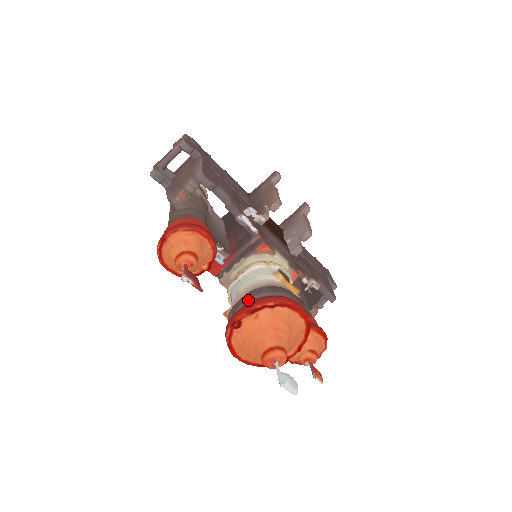
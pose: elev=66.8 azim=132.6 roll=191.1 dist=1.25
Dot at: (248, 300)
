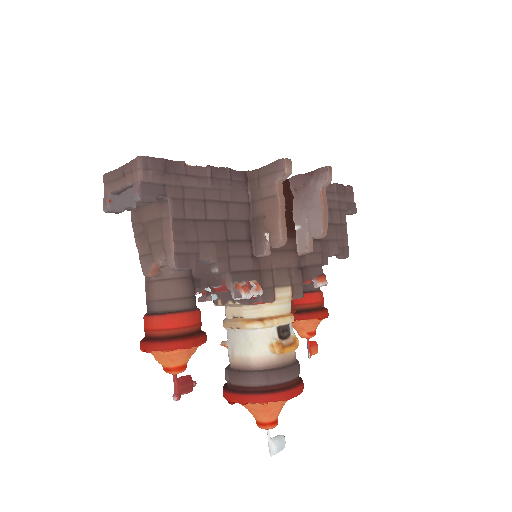
Dot at: (242, 384)
